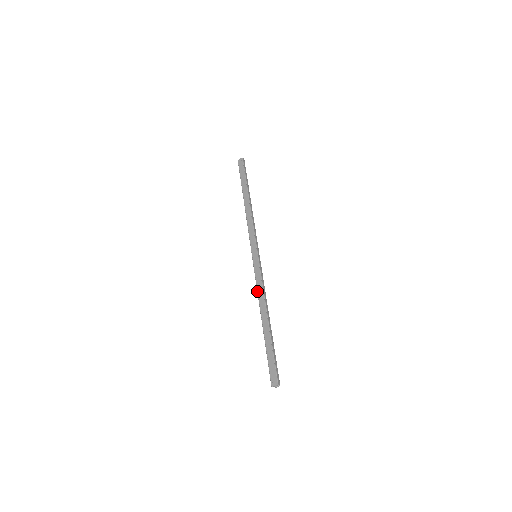
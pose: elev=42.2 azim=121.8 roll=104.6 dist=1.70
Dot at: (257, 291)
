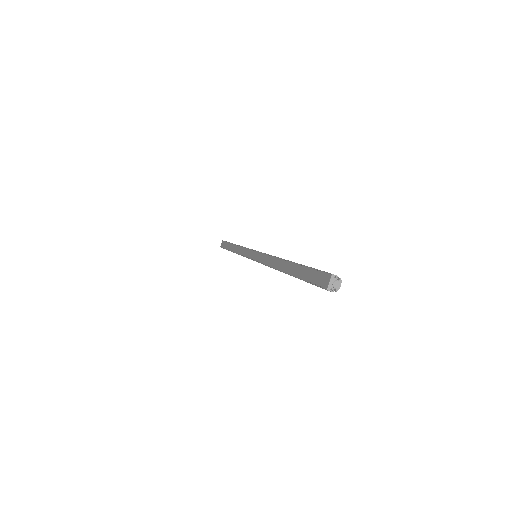
Dot at: (266, 265)
